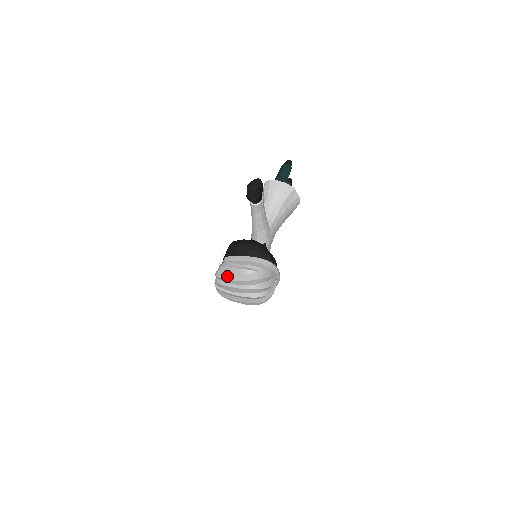
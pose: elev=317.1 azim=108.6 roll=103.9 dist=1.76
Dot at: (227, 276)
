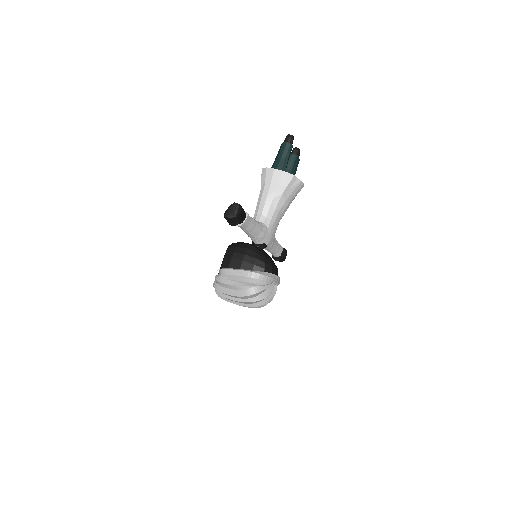
Dot at: (223, 290)
